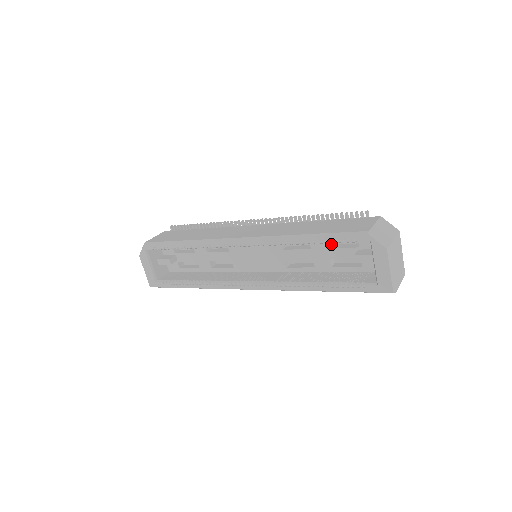
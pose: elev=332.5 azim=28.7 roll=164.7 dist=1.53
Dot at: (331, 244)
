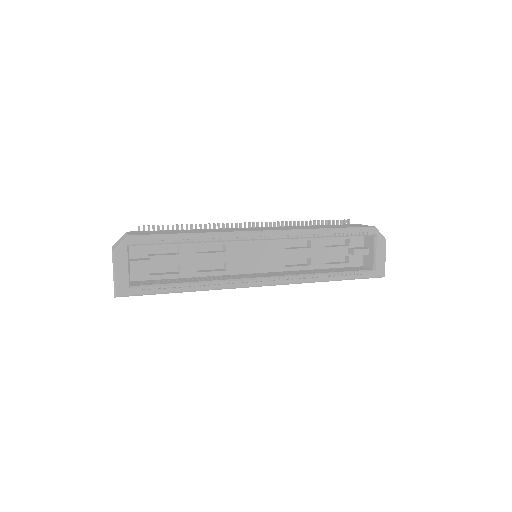
Dot at: occluded
